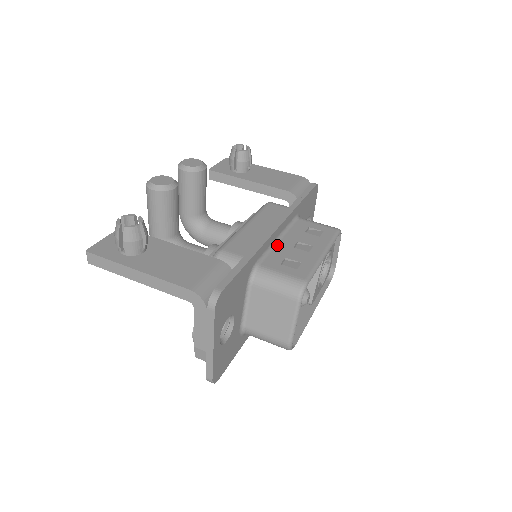
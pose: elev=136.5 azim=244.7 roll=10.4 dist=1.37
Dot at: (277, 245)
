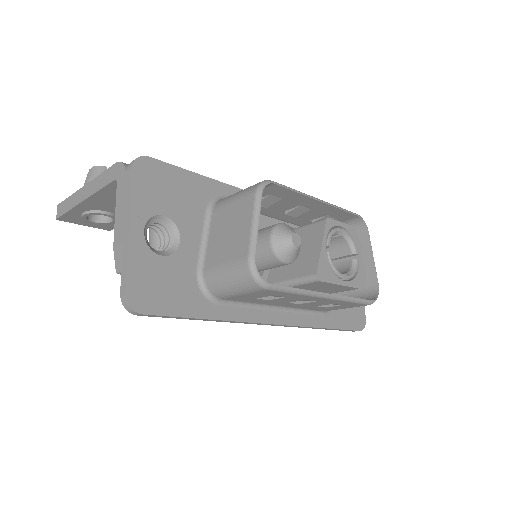
Dot at: occluded
